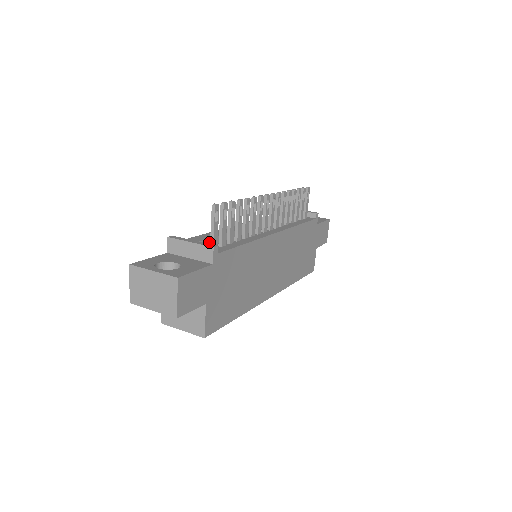
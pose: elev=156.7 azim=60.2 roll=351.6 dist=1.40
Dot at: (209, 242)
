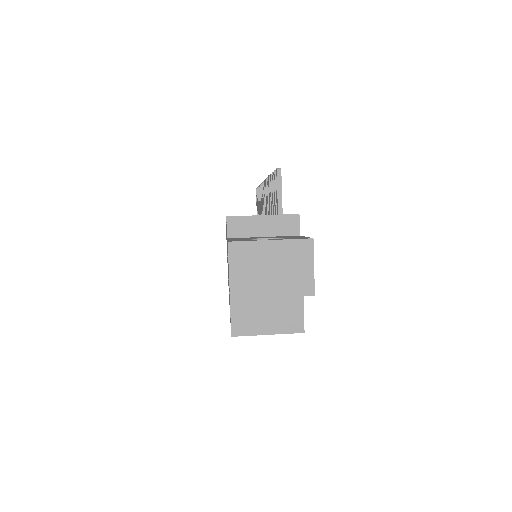
Dot at: occluded
